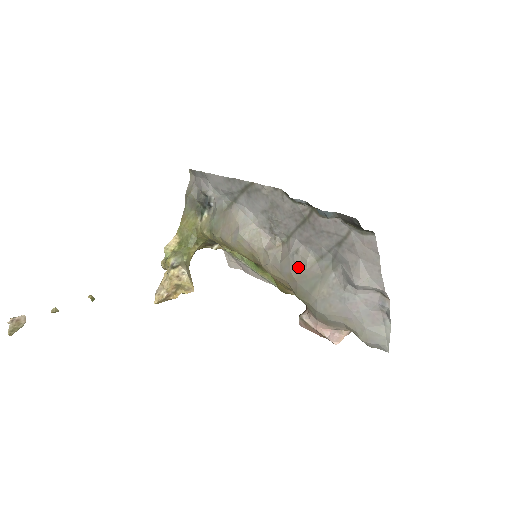
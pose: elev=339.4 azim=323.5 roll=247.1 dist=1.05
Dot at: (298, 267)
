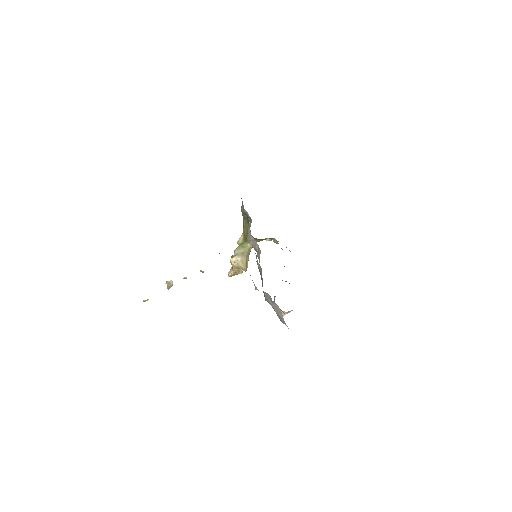
Dot at: (259, 269)
